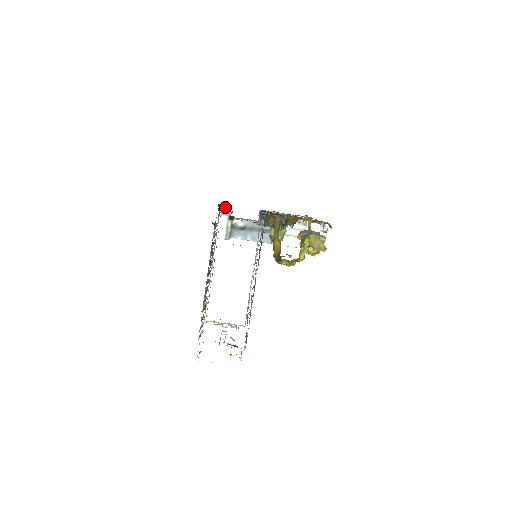
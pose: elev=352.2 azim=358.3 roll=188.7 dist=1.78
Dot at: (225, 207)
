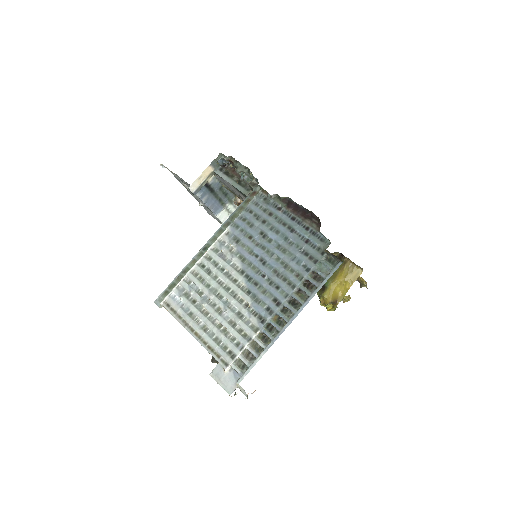
Dot at: (224, 161)
